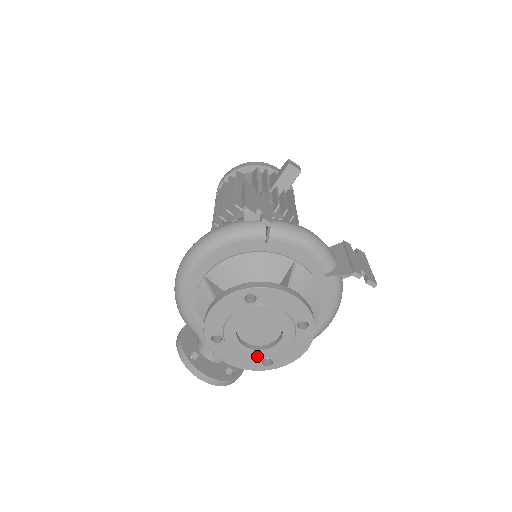
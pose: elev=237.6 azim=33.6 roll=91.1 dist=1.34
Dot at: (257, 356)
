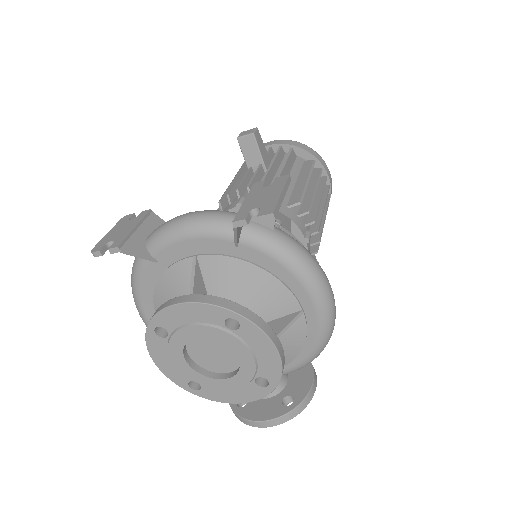
Dot at: (242, 382)
